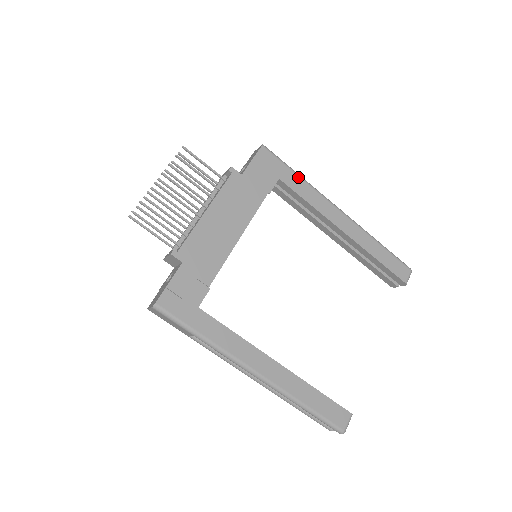
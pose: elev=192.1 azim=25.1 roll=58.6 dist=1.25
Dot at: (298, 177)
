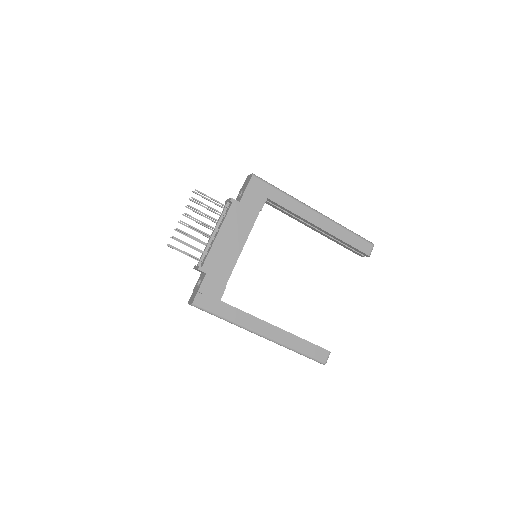
Dot at: (281, 193)
